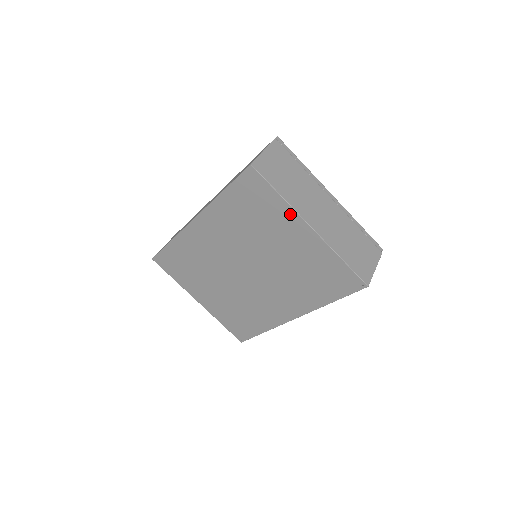
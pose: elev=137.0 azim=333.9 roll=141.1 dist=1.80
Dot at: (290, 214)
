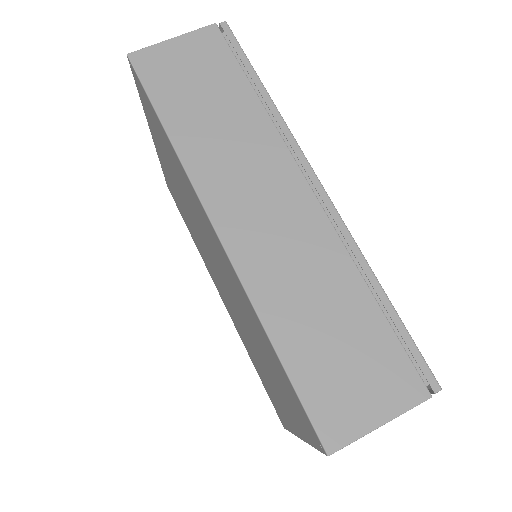
Dot at: (299, 430)
